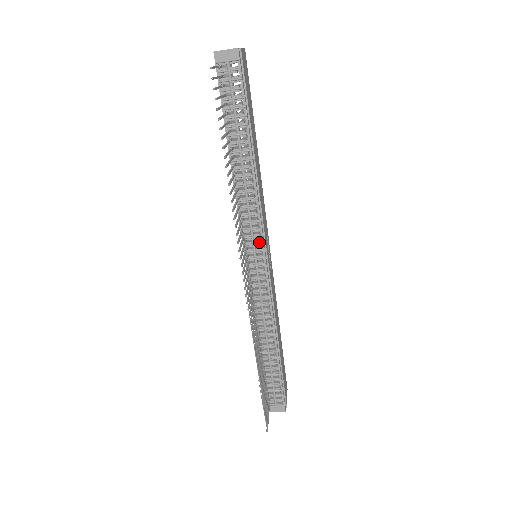
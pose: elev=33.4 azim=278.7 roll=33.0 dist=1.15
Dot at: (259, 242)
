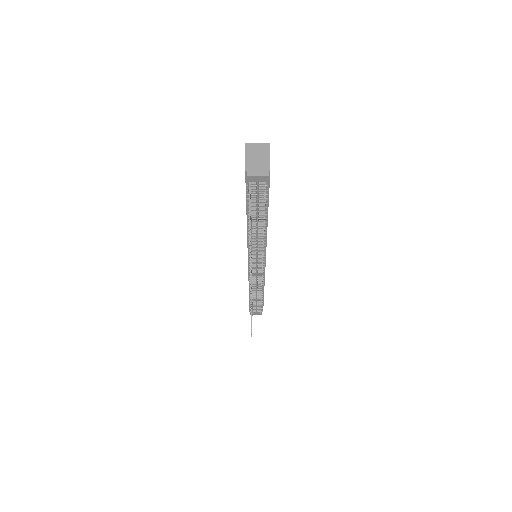
Dot at: (261, 258)
